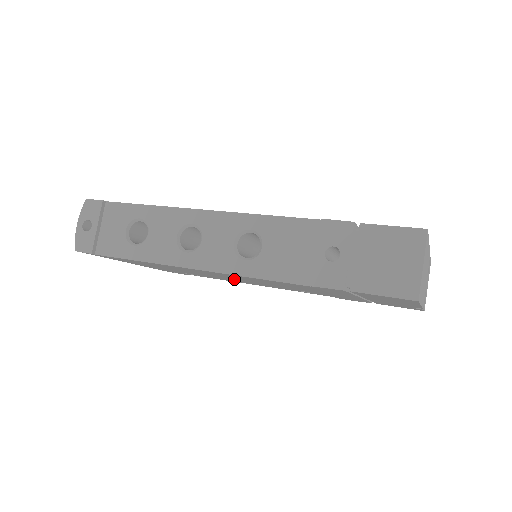
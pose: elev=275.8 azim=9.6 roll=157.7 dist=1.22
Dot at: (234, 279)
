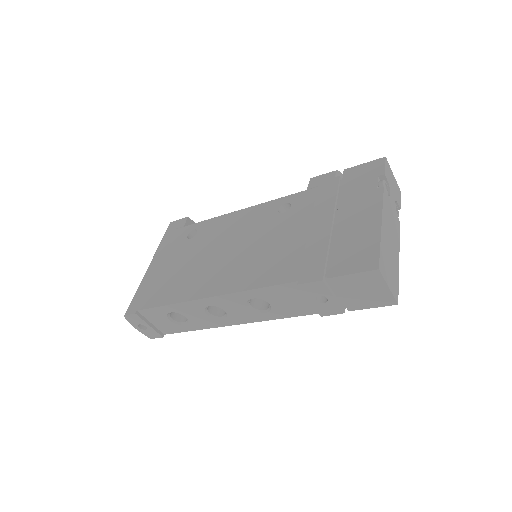
Dot at: occluded
